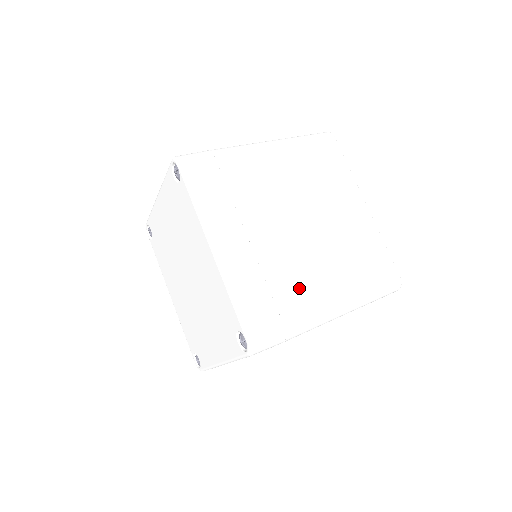
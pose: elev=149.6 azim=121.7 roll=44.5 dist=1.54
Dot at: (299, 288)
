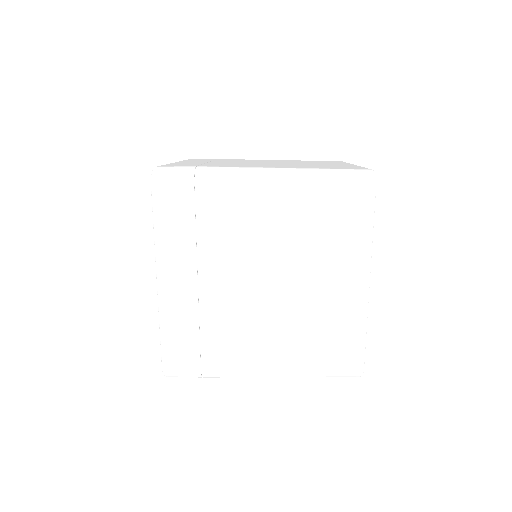
Dot at: (232, 344)
